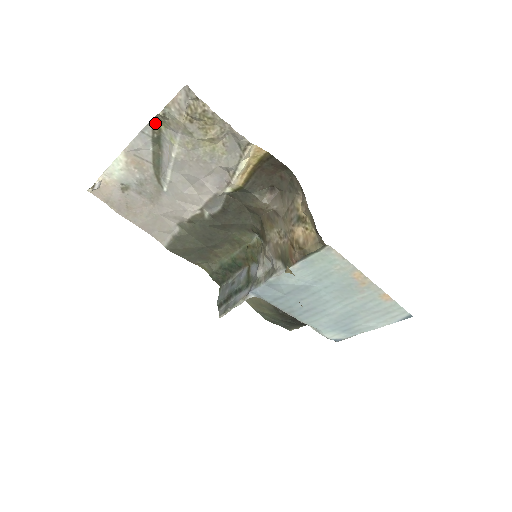
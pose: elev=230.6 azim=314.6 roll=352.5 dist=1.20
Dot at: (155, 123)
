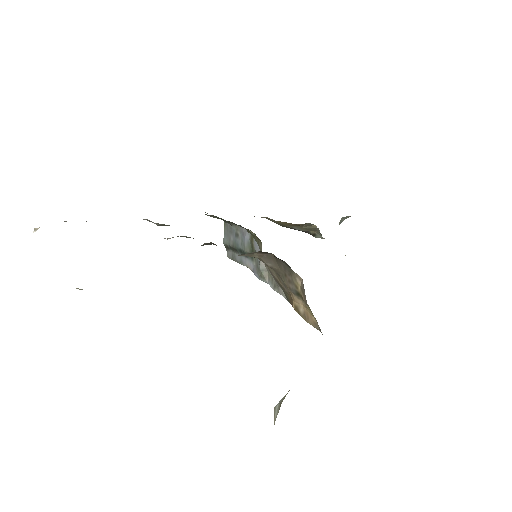
Dot at: occluded
